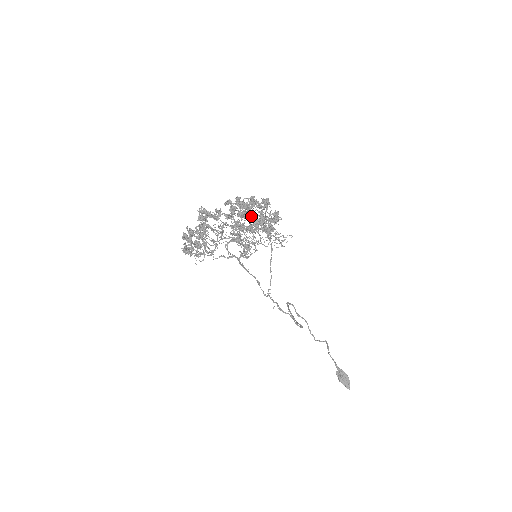
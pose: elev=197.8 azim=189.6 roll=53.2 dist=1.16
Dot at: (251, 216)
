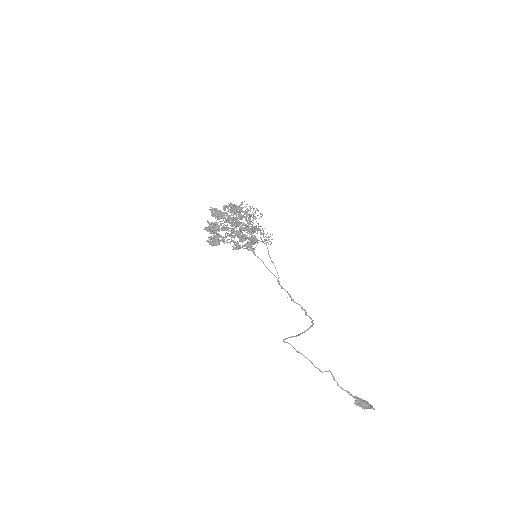
Dot at: occluded
